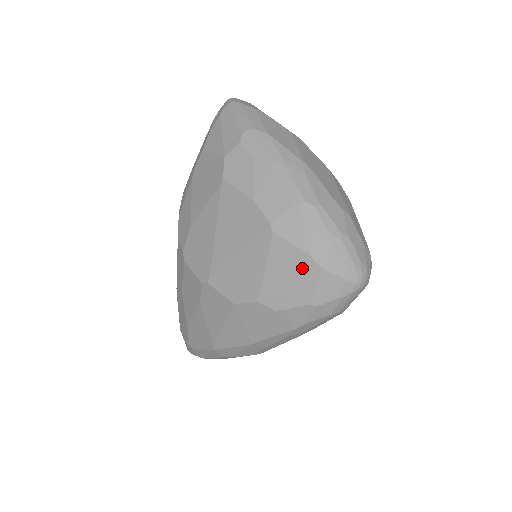
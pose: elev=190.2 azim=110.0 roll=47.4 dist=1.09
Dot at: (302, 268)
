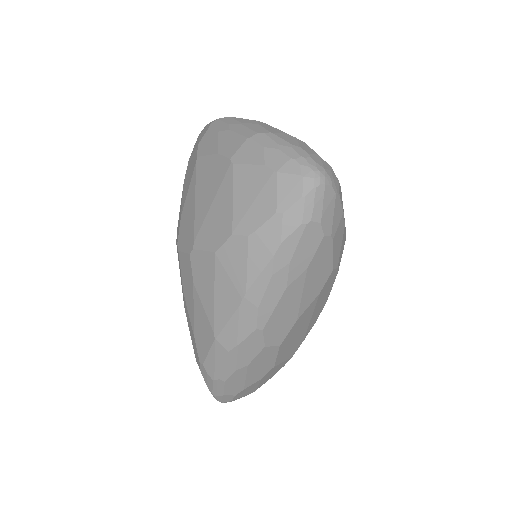
Dot at: (261, 181)
